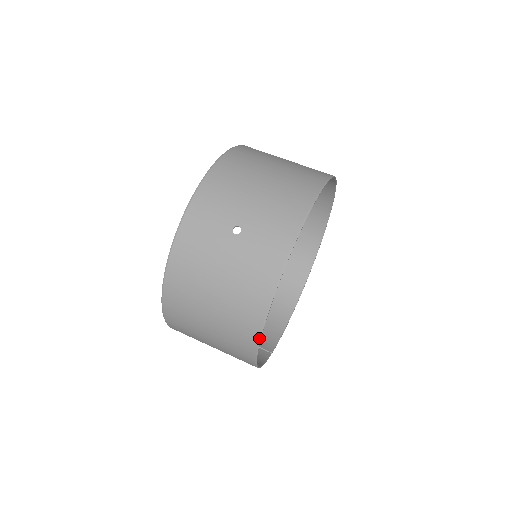
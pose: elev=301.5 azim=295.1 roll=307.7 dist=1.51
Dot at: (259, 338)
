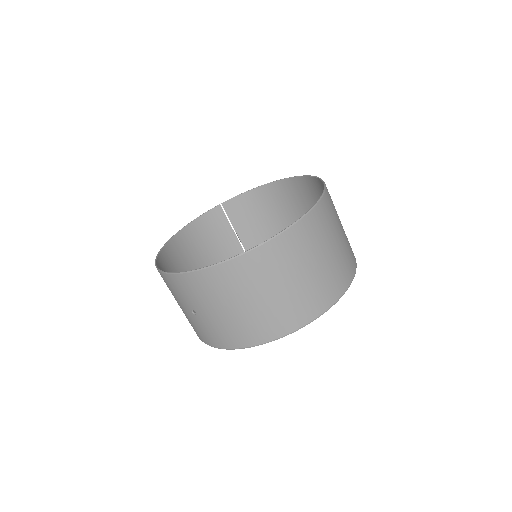
Dot at: occluded
